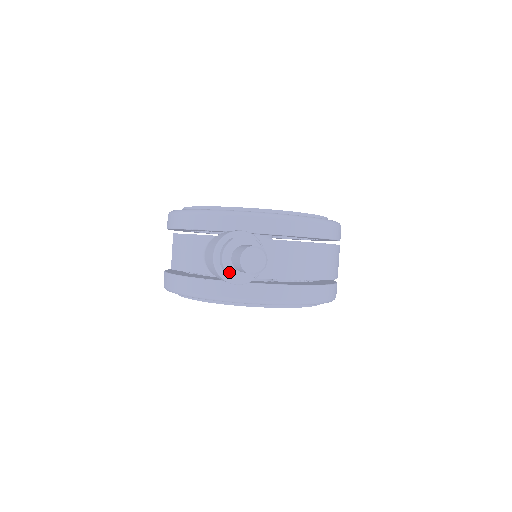
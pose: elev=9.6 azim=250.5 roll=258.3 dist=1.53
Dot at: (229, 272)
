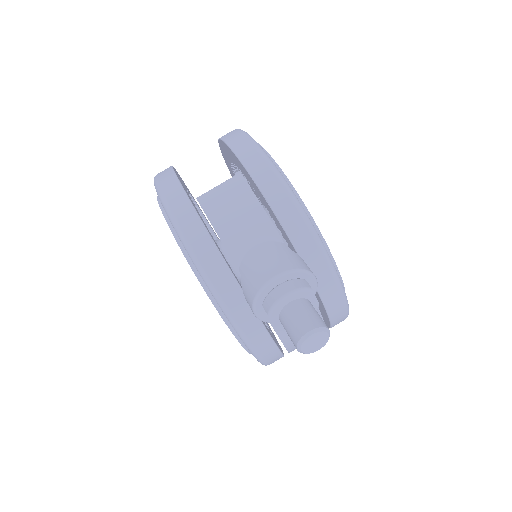
Dot at: (273, 311)
